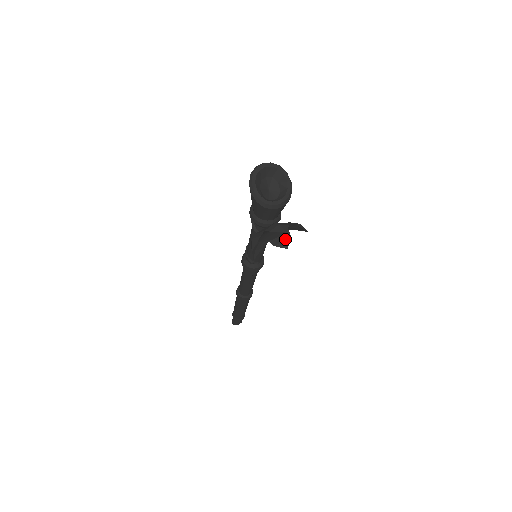
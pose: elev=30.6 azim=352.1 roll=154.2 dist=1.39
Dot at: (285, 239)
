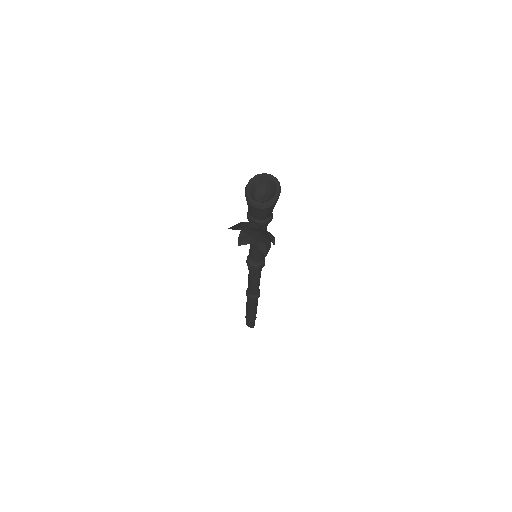
Dot at: (268, 248)
